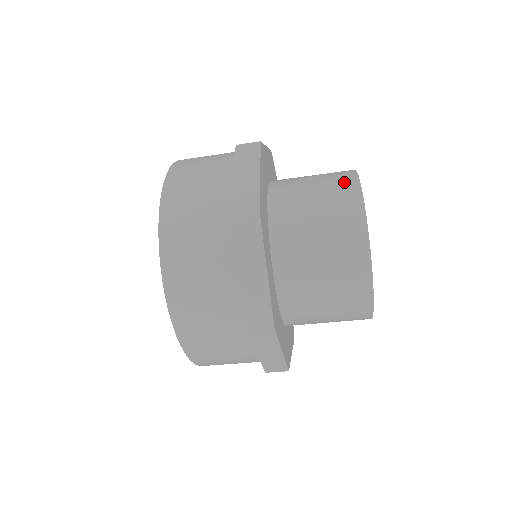
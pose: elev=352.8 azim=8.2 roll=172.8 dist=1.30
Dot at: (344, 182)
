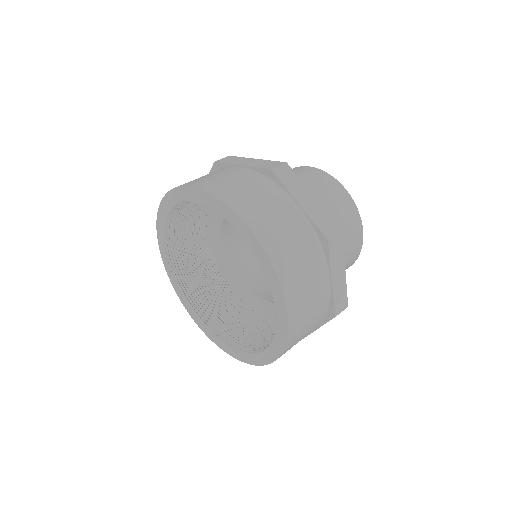
Dot at: occluded
